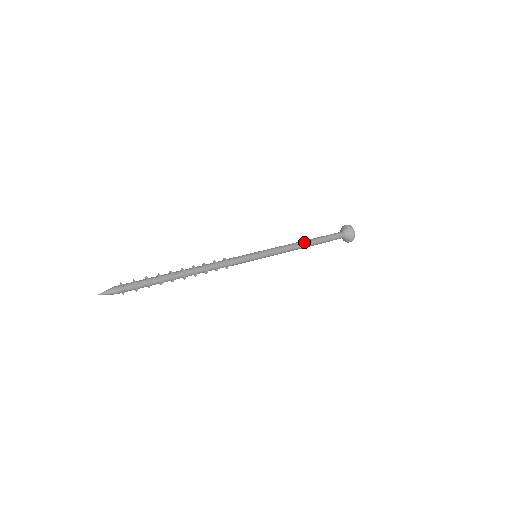
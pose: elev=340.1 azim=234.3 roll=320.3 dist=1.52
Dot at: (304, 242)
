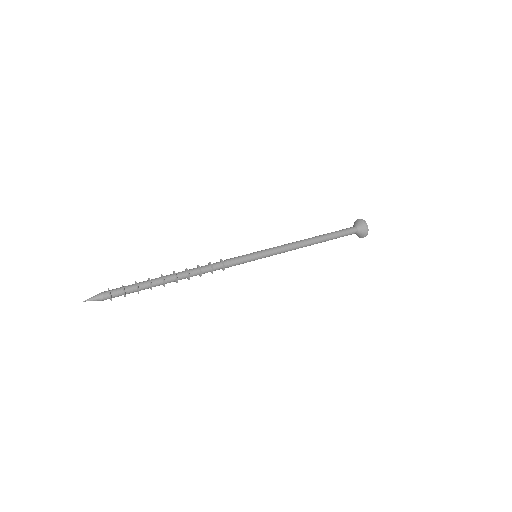
Dot at: (308, 238)
